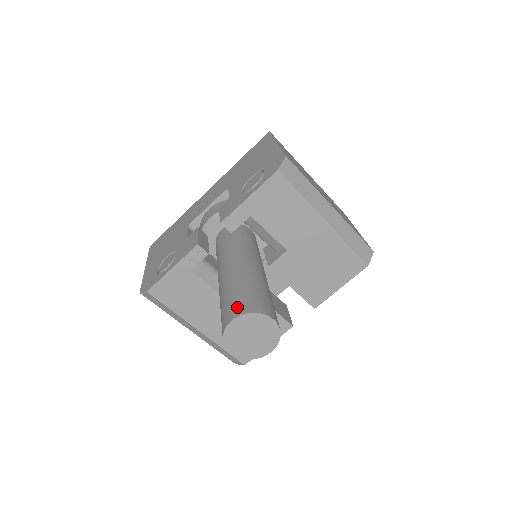
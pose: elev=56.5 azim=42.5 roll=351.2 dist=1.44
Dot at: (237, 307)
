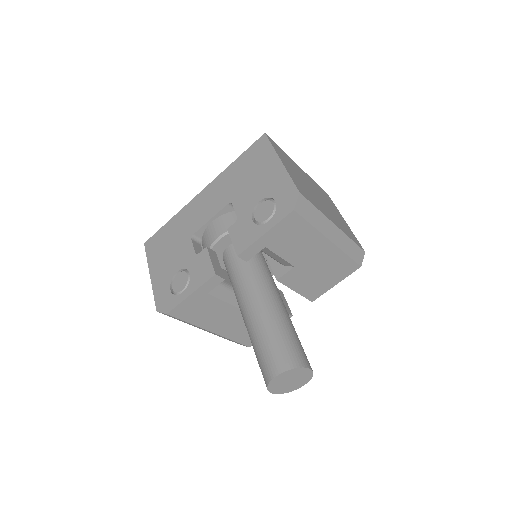
Dot at: (278, 361)
